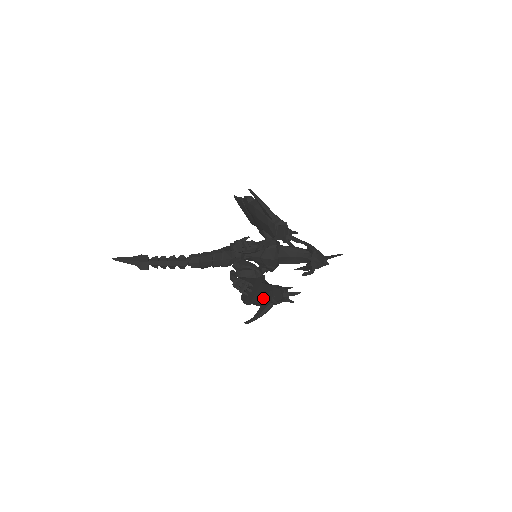
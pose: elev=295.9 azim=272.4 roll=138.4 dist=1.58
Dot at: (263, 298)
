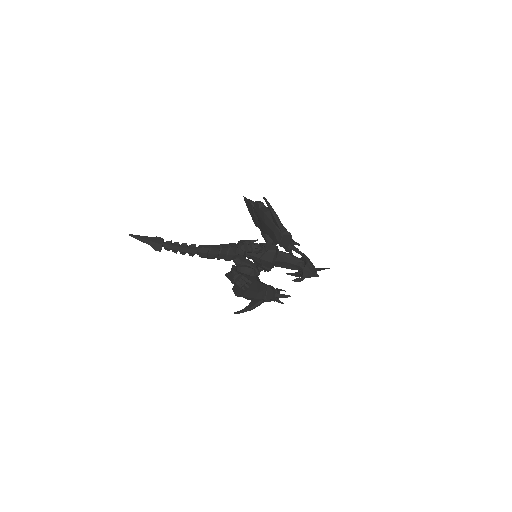
Dot at: (255, 294)
